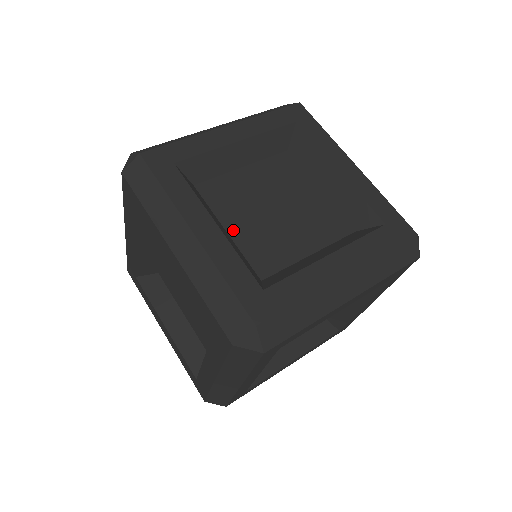
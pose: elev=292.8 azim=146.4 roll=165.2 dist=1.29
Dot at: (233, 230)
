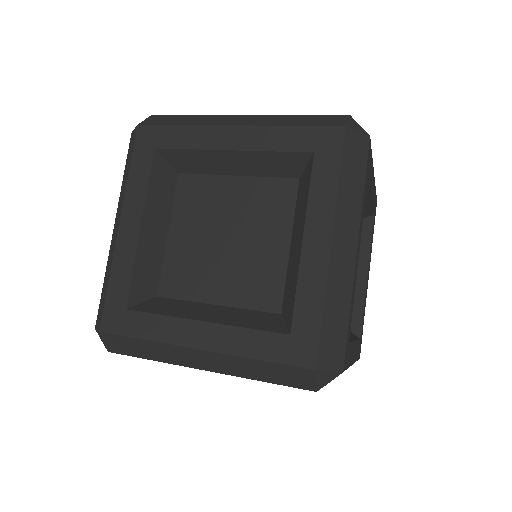
Dot at: (173, 237)
